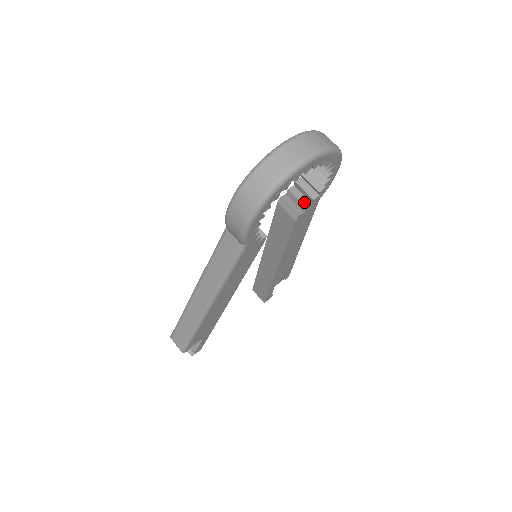
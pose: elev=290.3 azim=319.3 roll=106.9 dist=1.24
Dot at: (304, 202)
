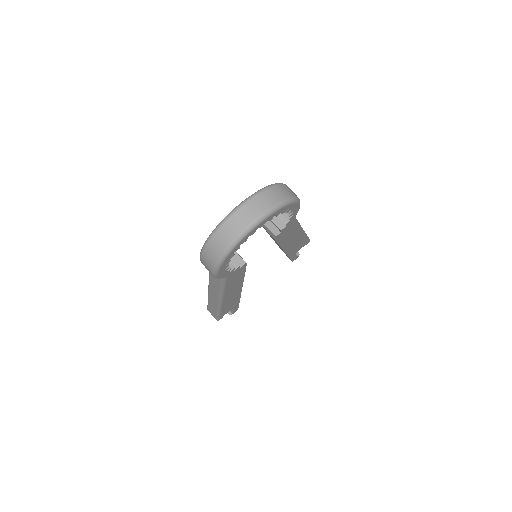
Dot at: (279, 225)
